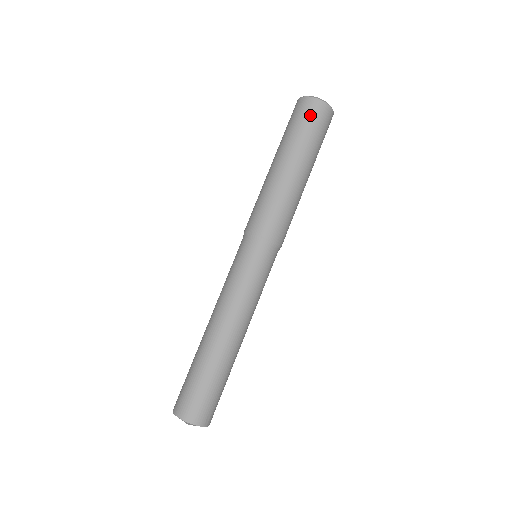
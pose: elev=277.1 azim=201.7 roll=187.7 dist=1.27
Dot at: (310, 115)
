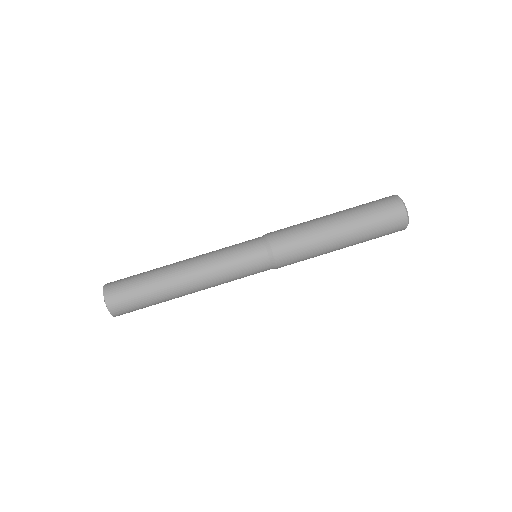
Dot at: (388, 213)
